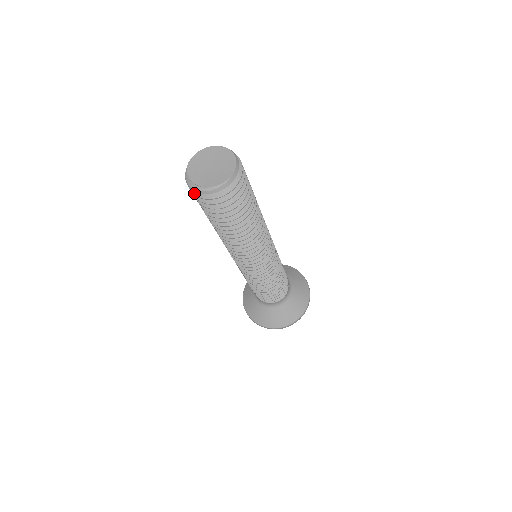
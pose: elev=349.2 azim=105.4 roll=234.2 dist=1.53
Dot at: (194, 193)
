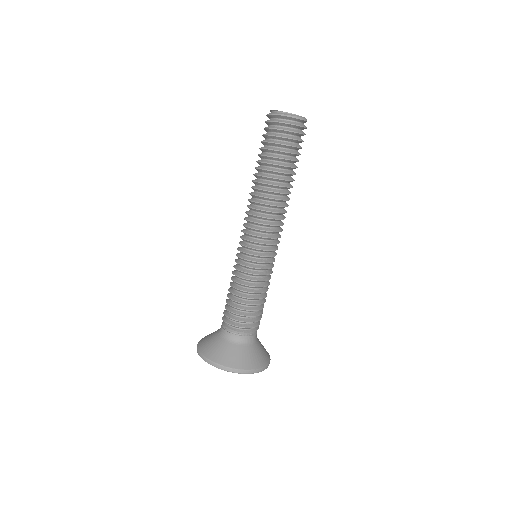
Dot at: (285, 122)
